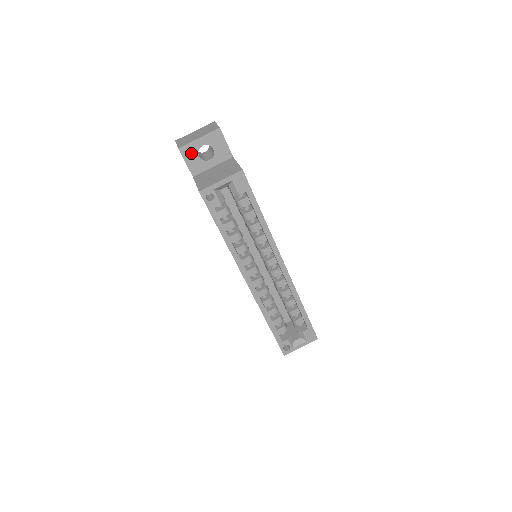
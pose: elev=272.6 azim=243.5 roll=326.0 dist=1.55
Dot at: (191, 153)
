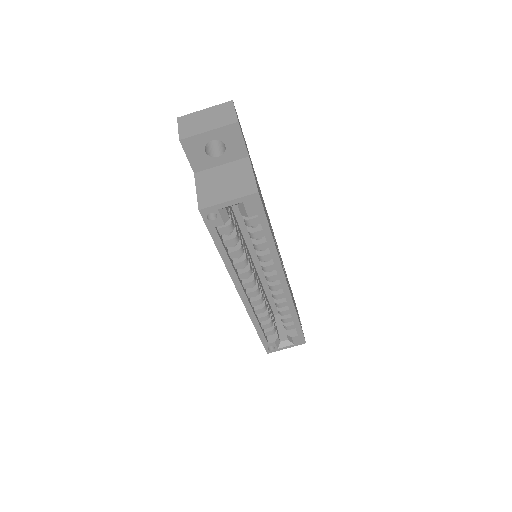
Dot at: (195, 147)
